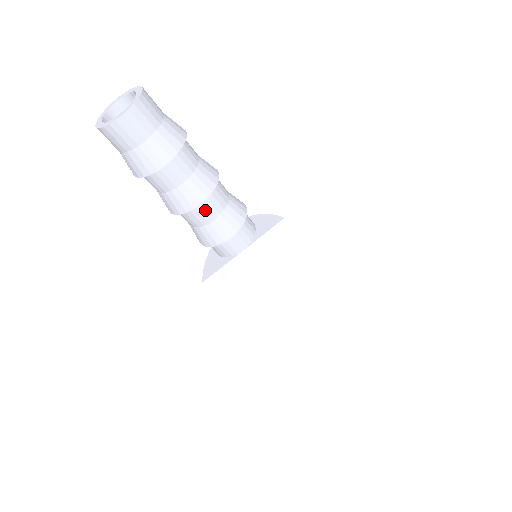
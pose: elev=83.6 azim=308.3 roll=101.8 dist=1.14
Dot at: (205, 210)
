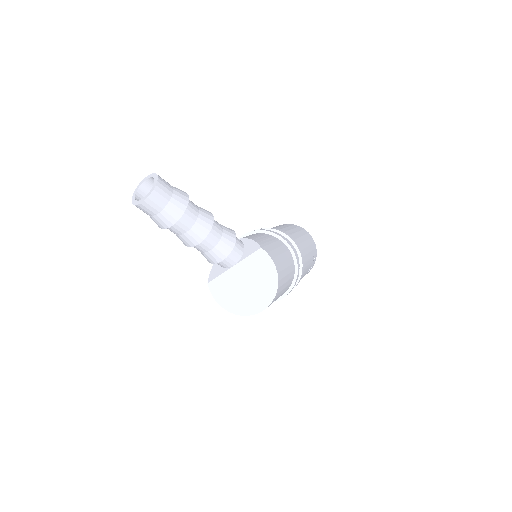
Dot at: (204, 245)
